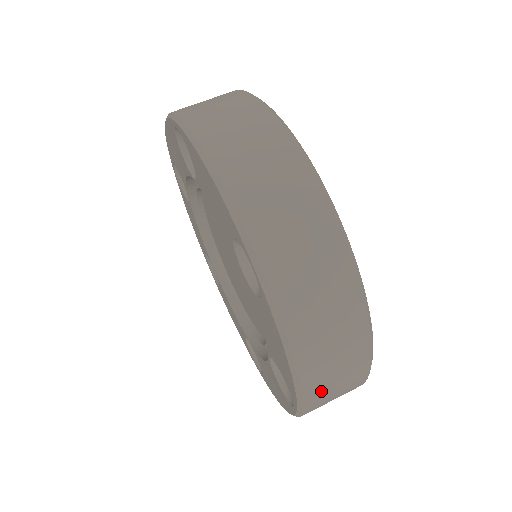
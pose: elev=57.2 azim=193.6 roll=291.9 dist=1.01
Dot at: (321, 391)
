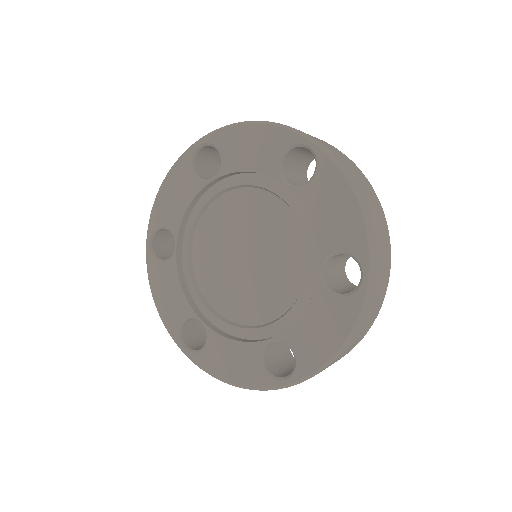
Dot at: occluded
